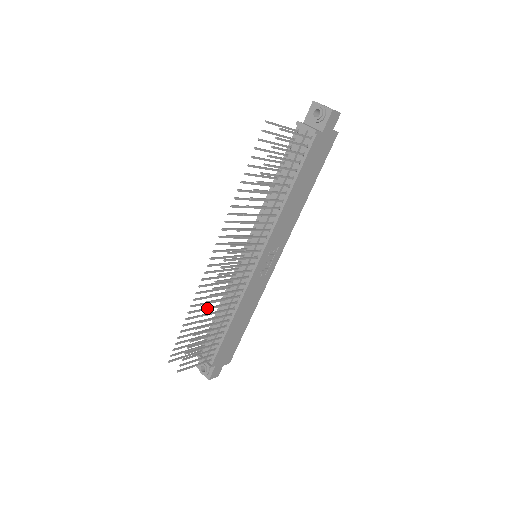
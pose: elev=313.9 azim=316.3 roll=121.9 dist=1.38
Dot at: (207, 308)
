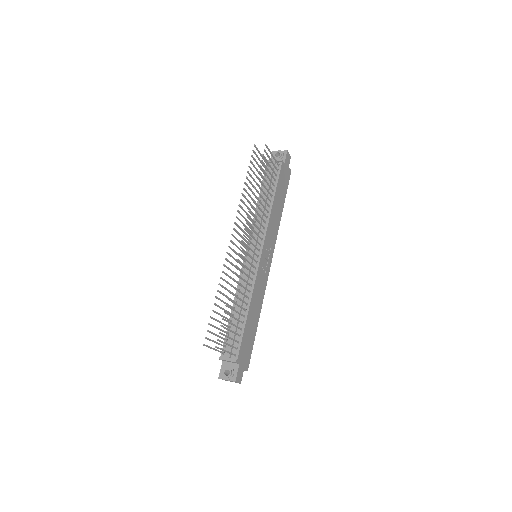
Dot at: (234, 279)
